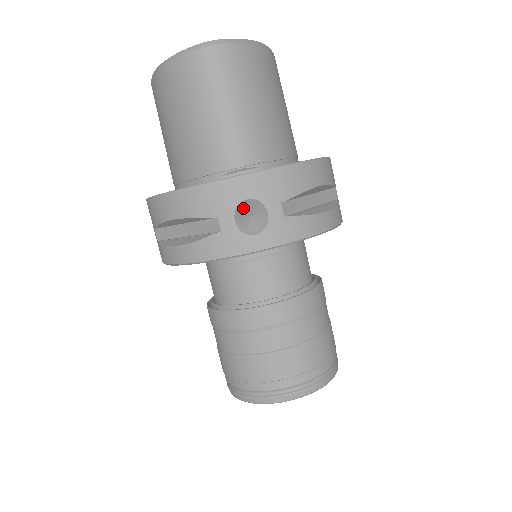
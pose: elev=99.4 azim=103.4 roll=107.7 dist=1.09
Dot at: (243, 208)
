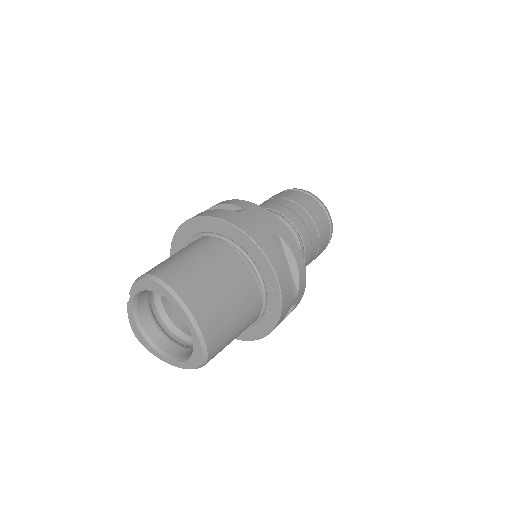
Dot at: occluded
